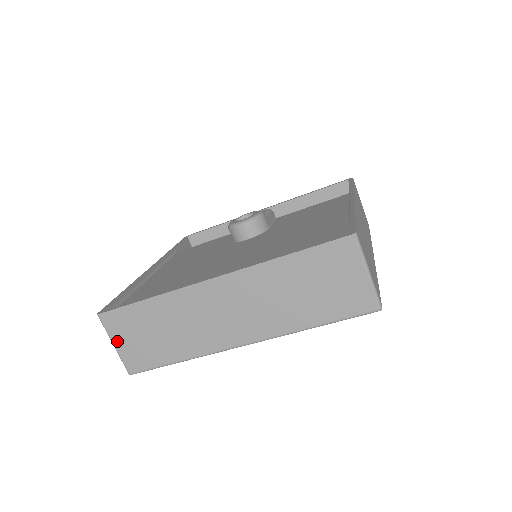
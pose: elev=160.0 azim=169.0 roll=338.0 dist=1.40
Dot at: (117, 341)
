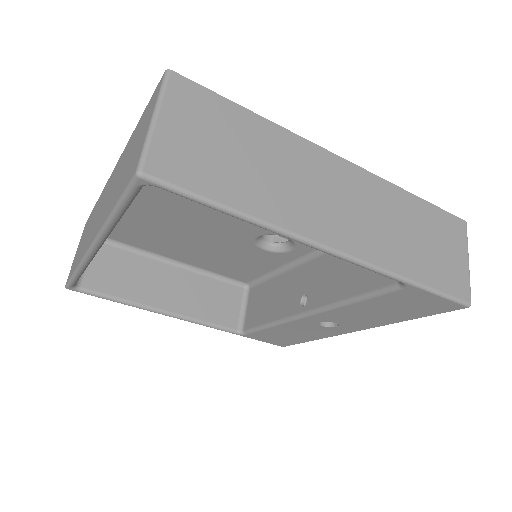
Dot at: (77, 250)
